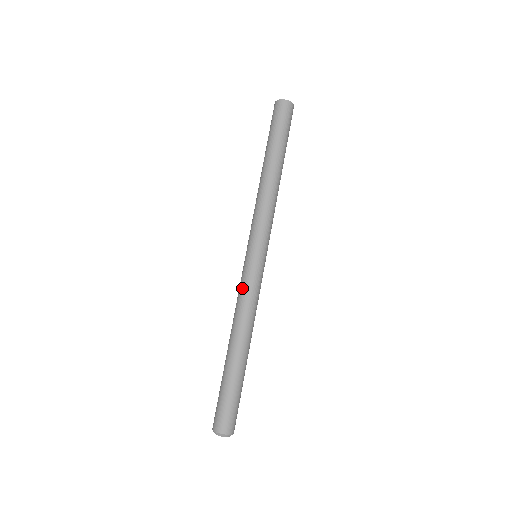
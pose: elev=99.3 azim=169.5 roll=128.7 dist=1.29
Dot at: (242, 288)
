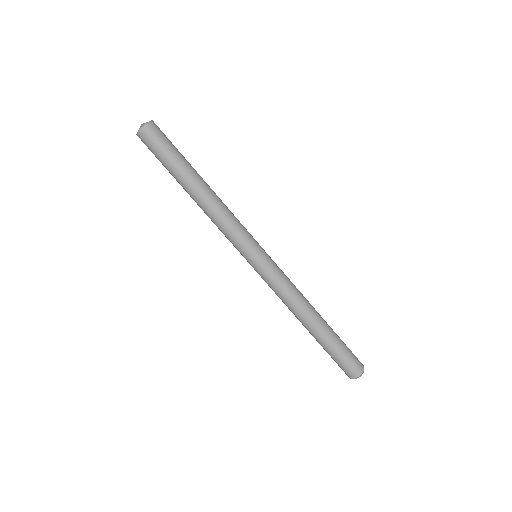
Dot at: (272, 288)
